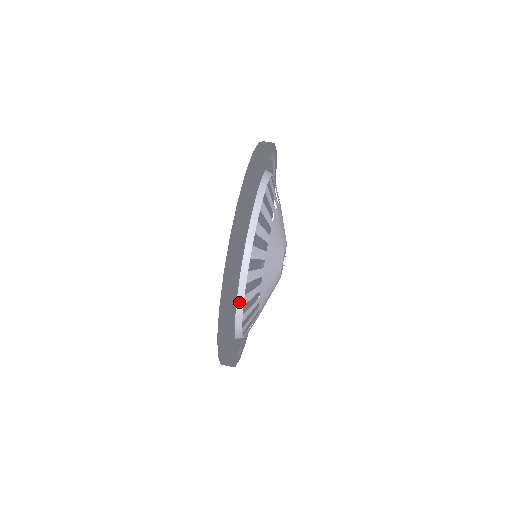
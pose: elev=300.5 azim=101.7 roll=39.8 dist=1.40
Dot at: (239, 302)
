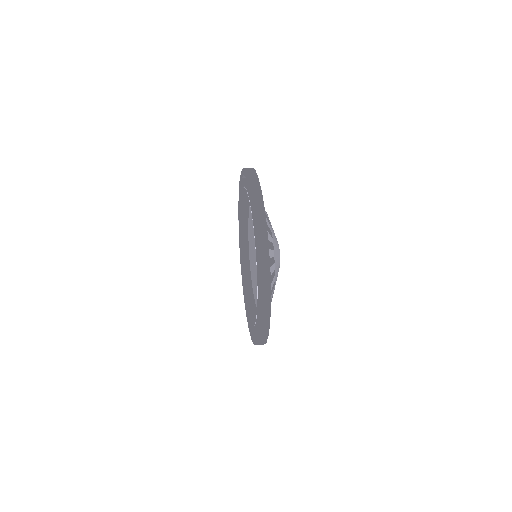
Dot at: occluded
